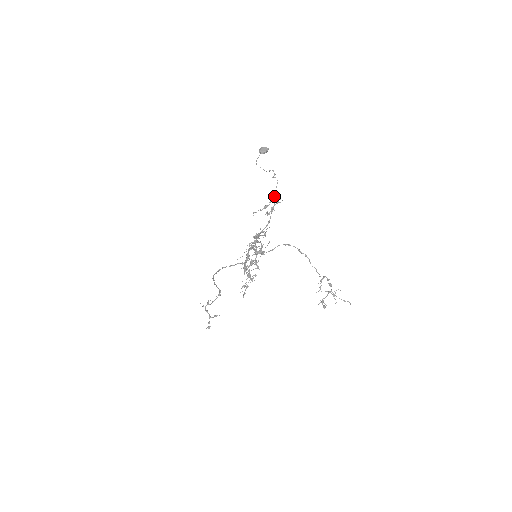
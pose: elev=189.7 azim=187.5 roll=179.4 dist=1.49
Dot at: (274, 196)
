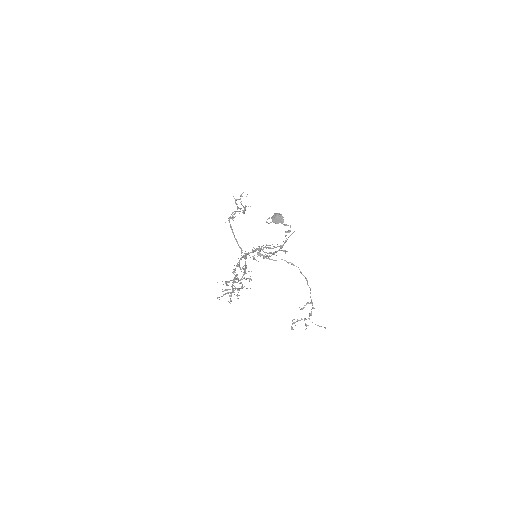
Dot at: (281, 246)
